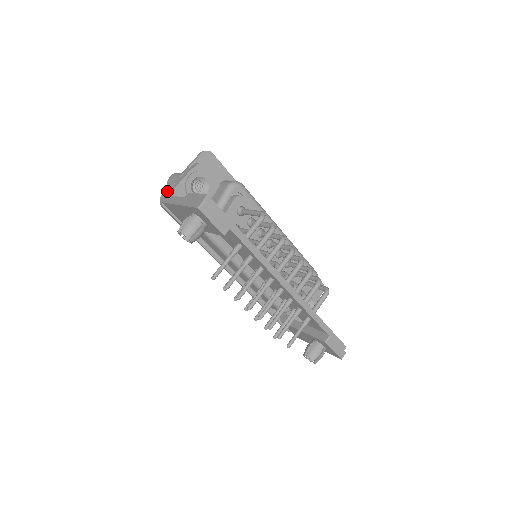
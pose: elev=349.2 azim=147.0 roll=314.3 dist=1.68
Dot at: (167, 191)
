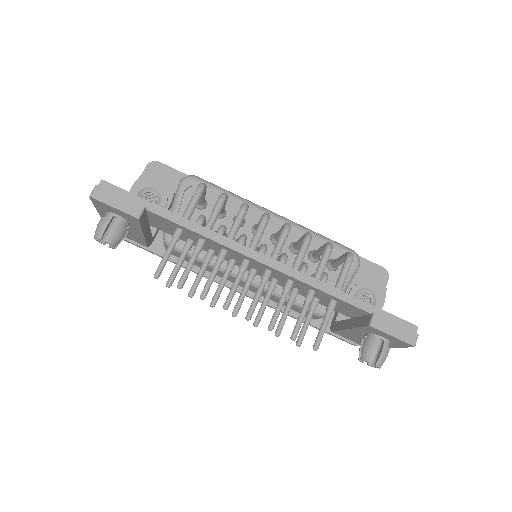
Dot at: occluded
